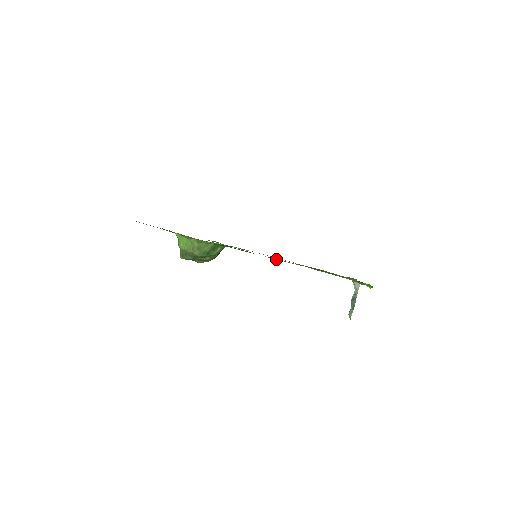
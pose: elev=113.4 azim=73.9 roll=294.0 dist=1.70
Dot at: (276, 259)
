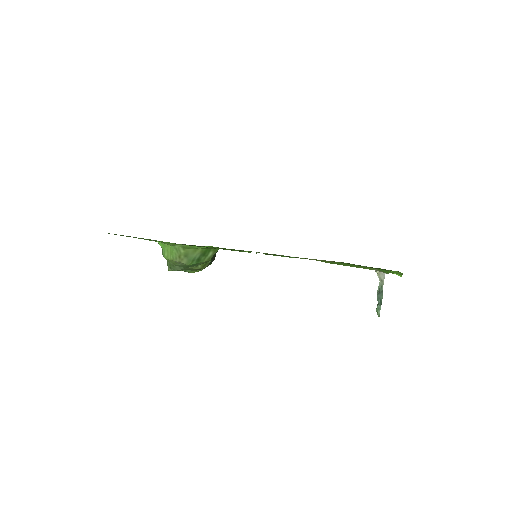
Dot at: occluded
